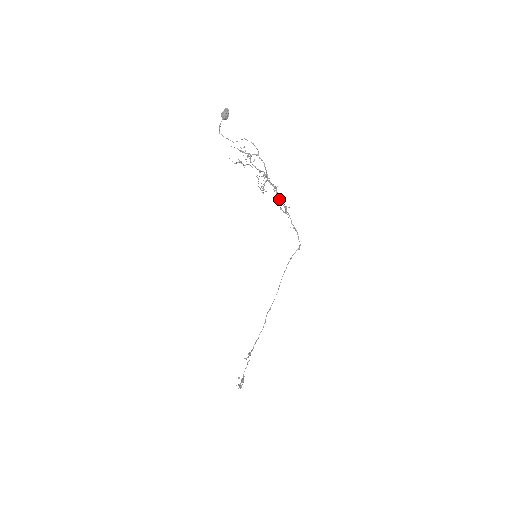
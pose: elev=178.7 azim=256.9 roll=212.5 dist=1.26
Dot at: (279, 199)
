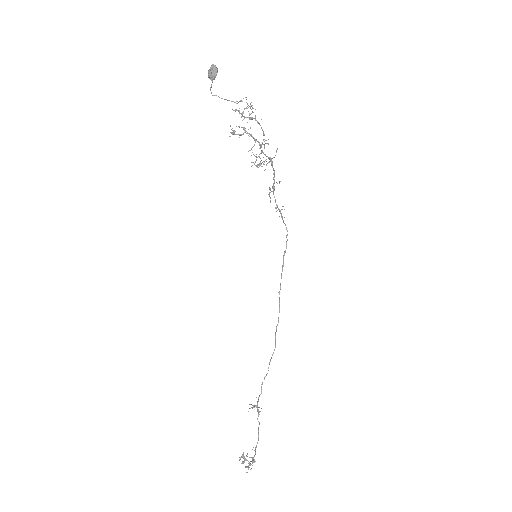
Dot at: (274, 173)
